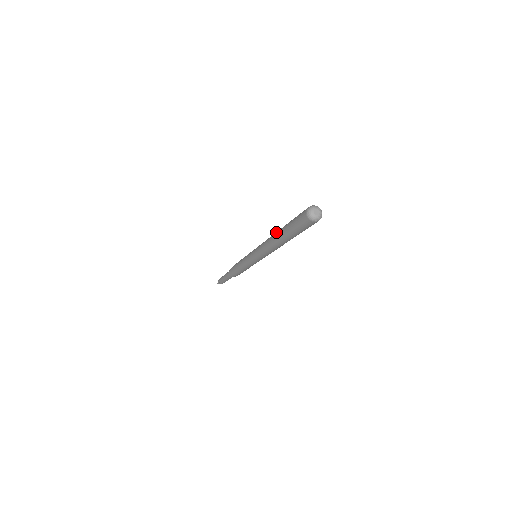
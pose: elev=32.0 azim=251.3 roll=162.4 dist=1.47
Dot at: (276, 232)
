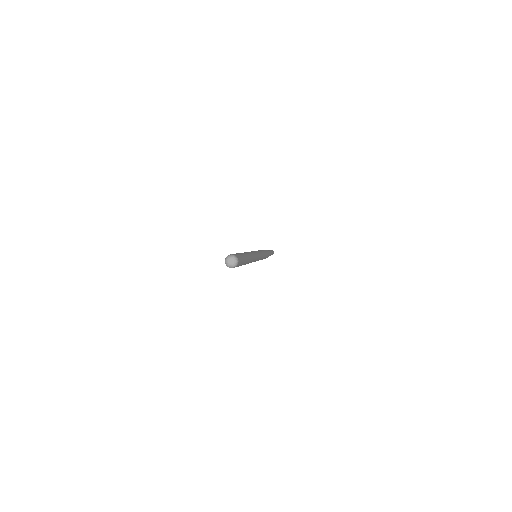
Dot at: occluded
